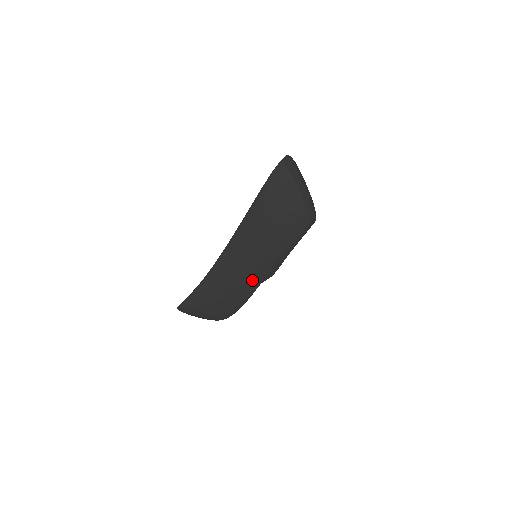
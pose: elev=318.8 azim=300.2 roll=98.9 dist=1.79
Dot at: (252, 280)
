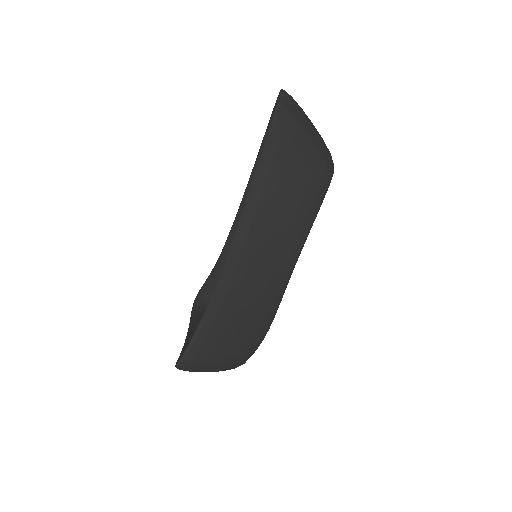
Dot at: (280, 274)
